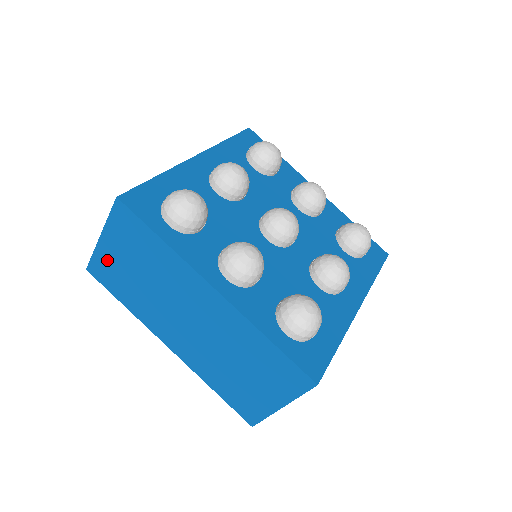
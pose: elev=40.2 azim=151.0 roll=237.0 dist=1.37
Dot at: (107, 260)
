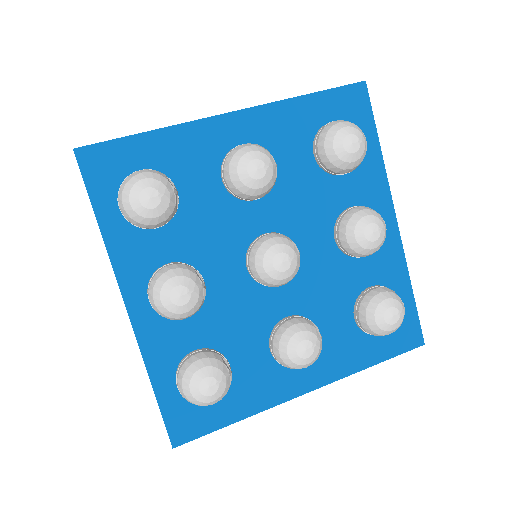
Dot at: occluded
